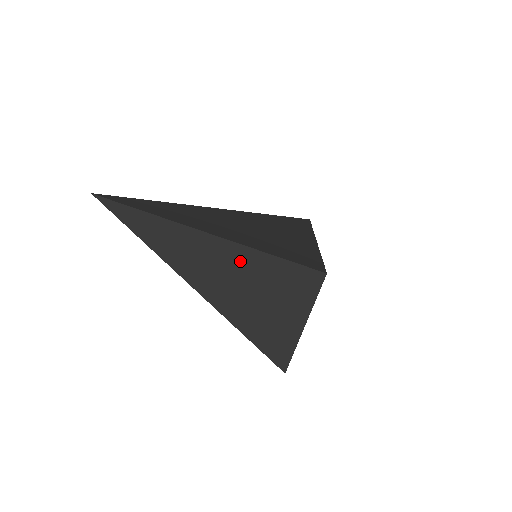
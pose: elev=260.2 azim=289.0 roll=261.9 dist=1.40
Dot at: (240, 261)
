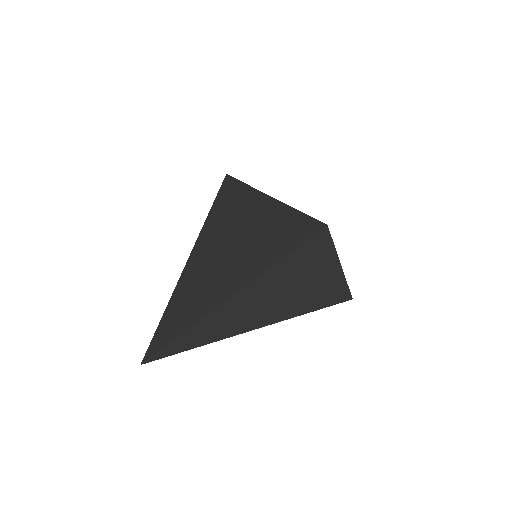
Dot at: (272, 282)
